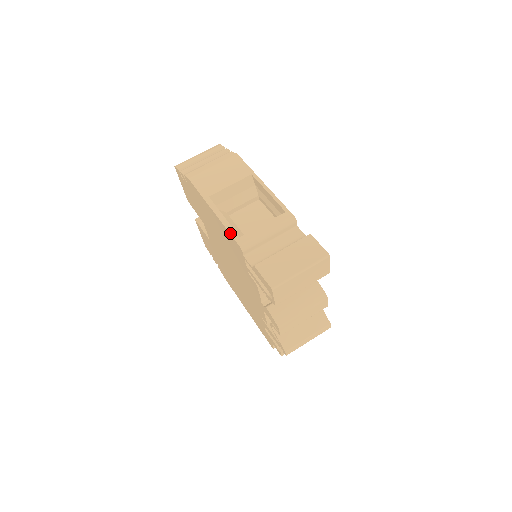
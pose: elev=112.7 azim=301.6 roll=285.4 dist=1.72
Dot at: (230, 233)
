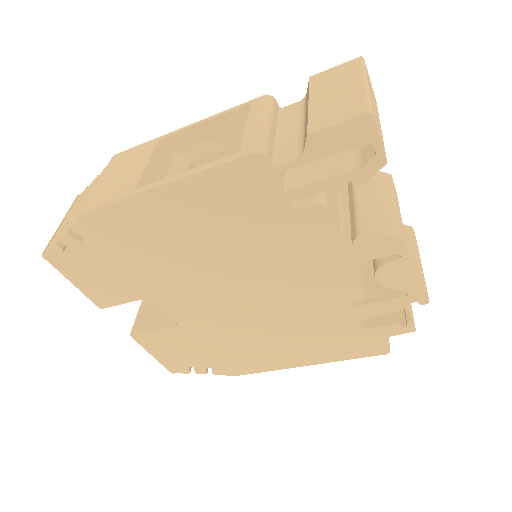
Dot at: (221, 164)
